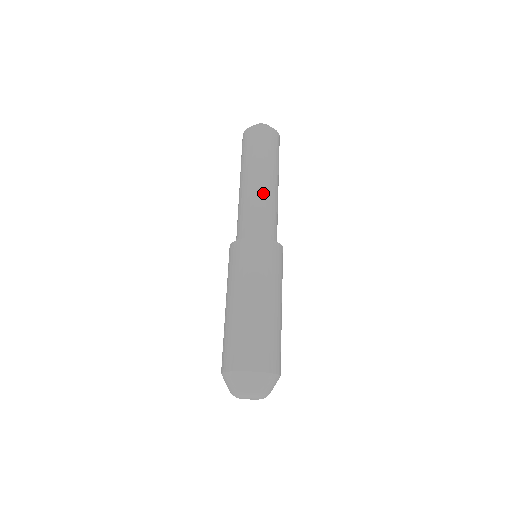
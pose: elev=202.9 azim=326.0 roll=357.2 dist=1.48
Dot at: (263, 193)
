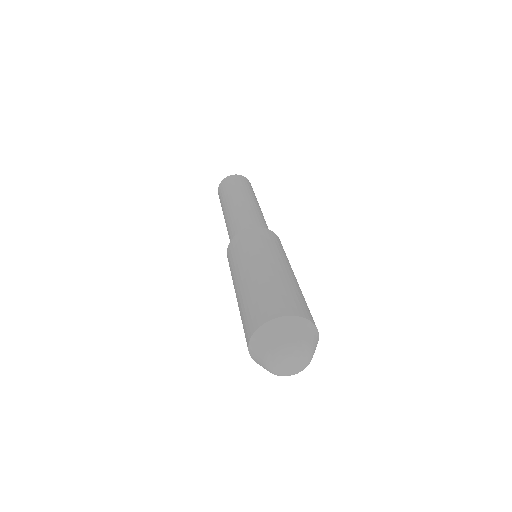
Dot at: (236, 210)
